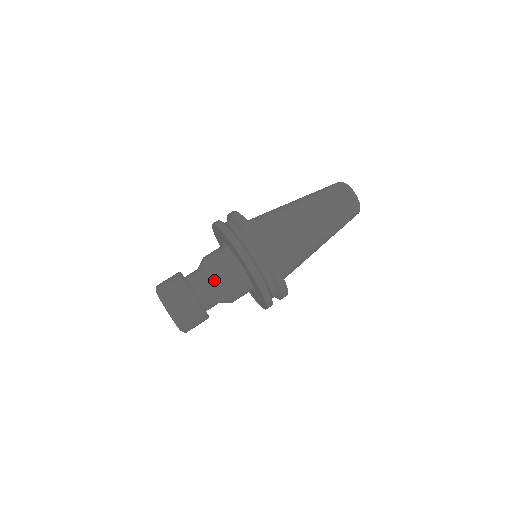
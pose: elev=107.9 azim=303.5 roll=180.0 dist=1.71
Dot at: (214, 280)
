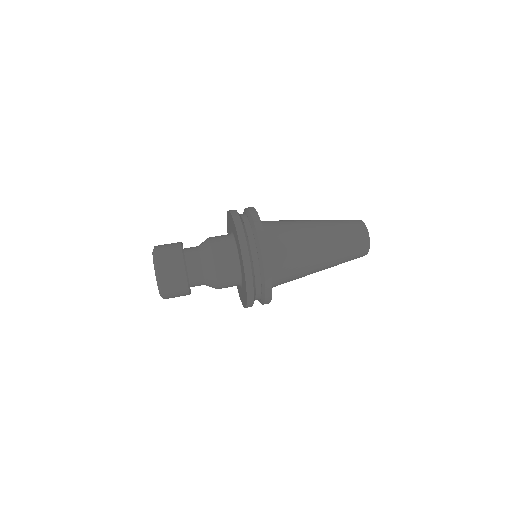
Dot at: (210, 269)
